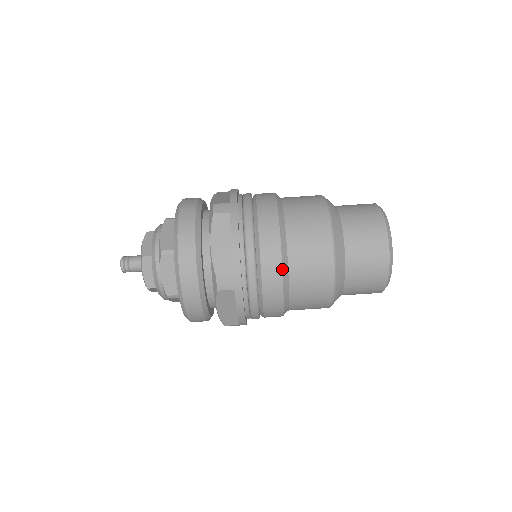
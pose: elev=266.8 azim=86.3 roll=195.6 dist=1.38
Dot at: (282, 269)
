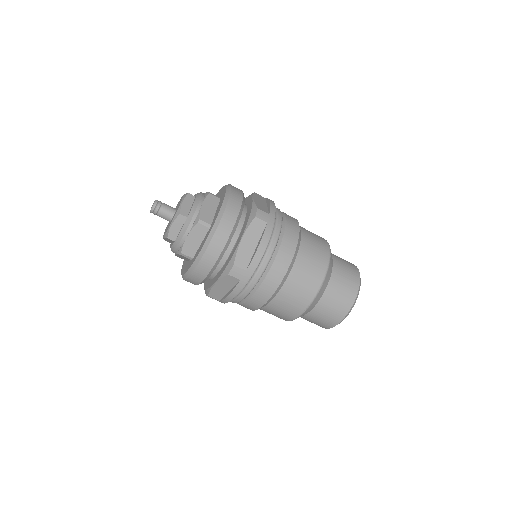
Dot at: (280, 283)
